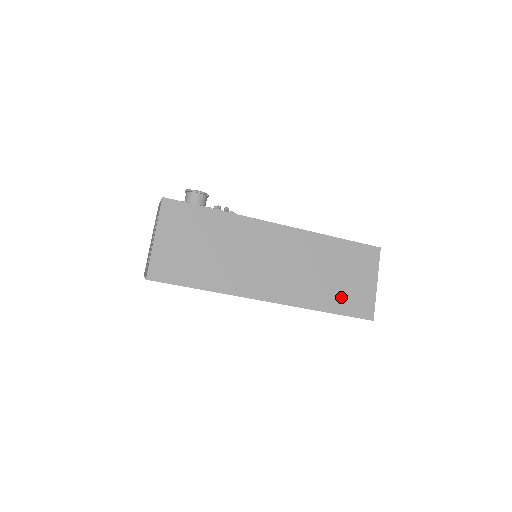
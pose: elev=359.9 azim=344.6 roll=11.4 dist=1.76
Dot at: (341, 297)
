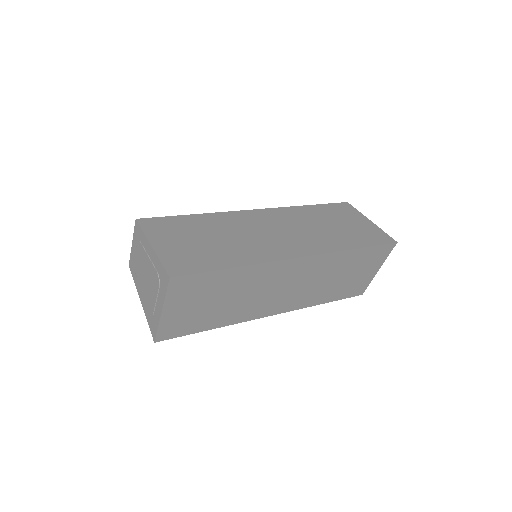
Dot at: (356, 236)
